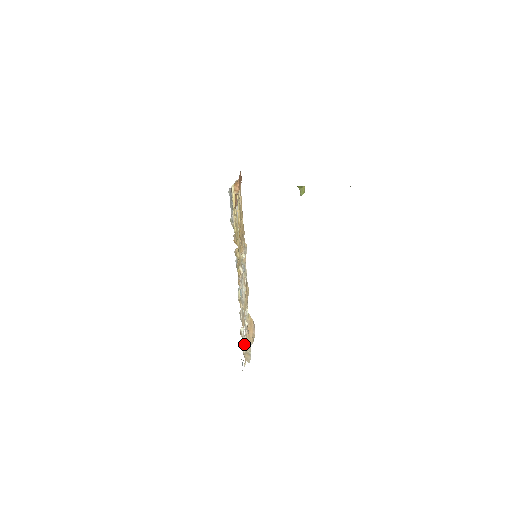
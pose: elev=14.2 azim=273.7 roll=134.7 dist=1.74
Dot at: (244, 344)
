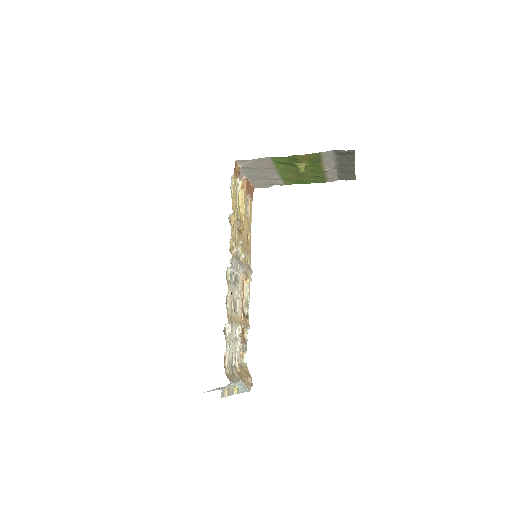
Dot at: (226, 347)
